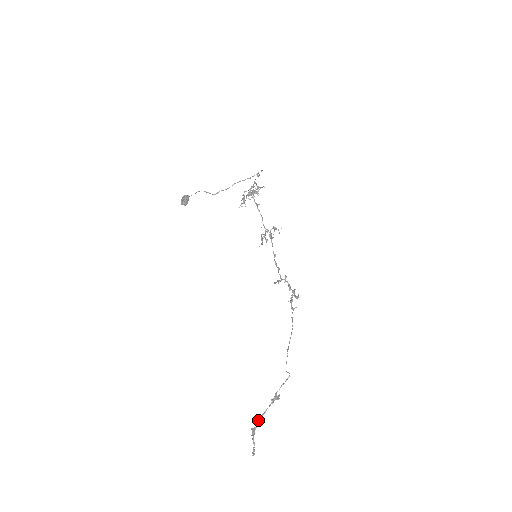
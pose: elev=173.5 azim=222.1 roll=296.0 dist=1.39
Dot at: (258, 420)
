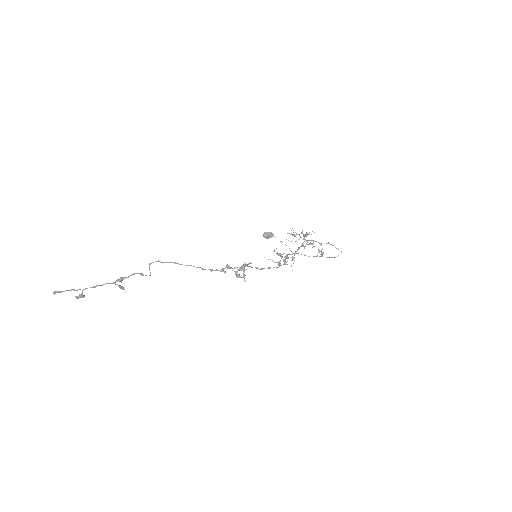
Dot at: (93, 287)
